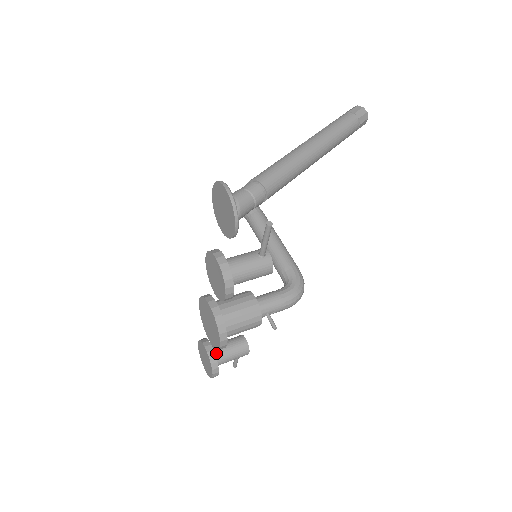
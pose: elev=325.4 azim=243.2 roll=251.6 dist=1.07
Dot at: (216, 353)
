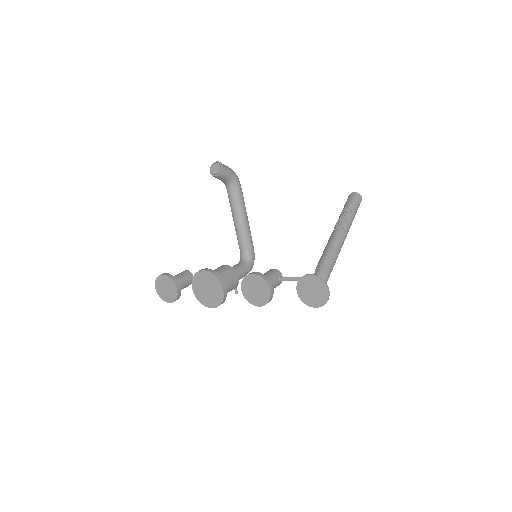
Dot at: occluded
